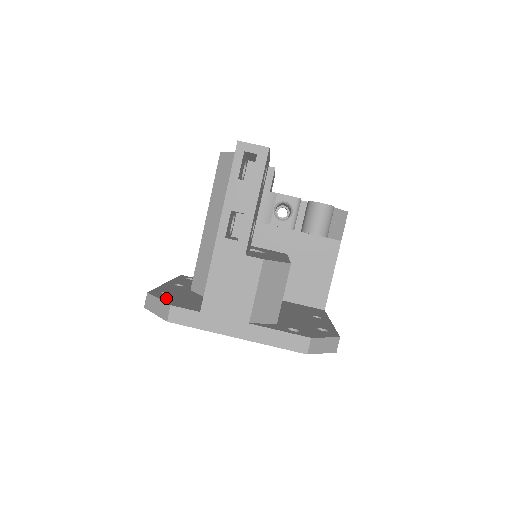
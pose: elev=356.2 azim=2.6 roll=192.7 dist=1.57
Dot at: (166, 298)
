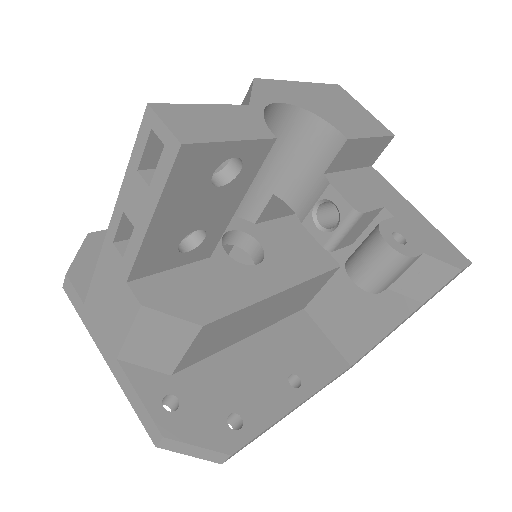
Dot at: (91, 255)
